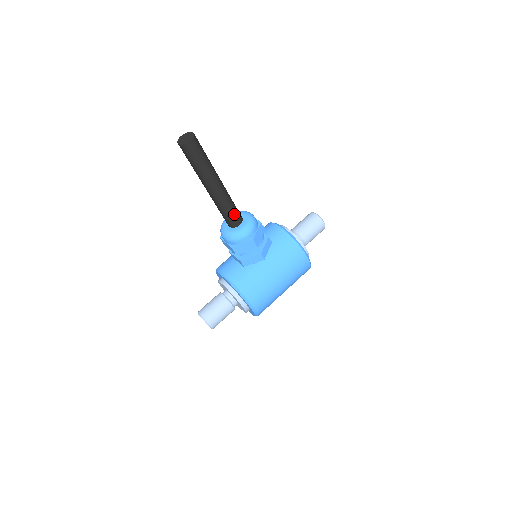
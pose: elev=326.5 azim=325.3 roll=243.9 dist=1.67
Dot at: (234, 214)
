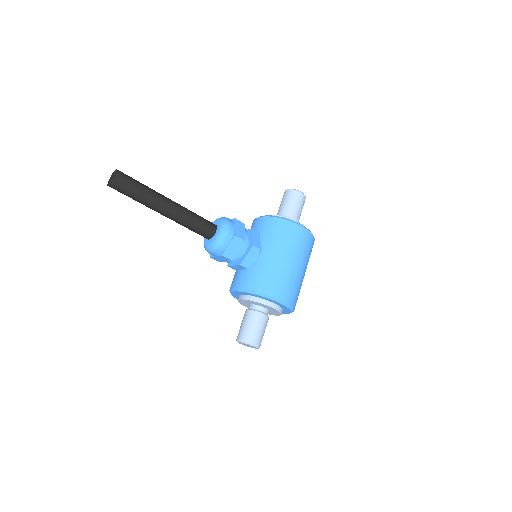
Dot at: (203, 223)
